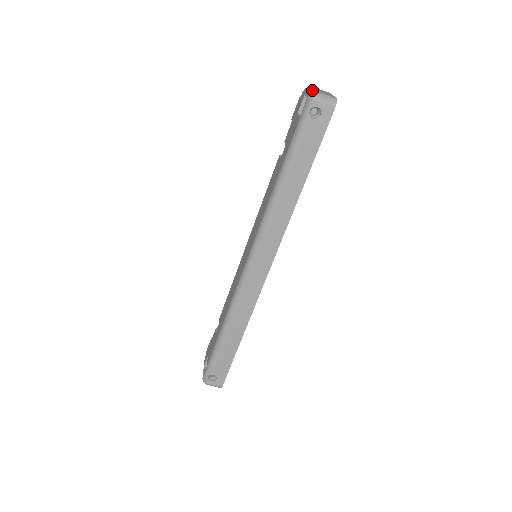
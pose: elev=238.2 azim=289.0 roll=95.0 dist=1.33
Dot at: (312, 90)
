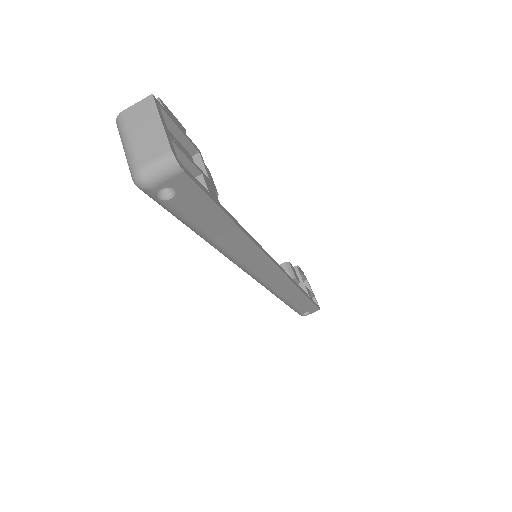
Dot at: (128, 161)
